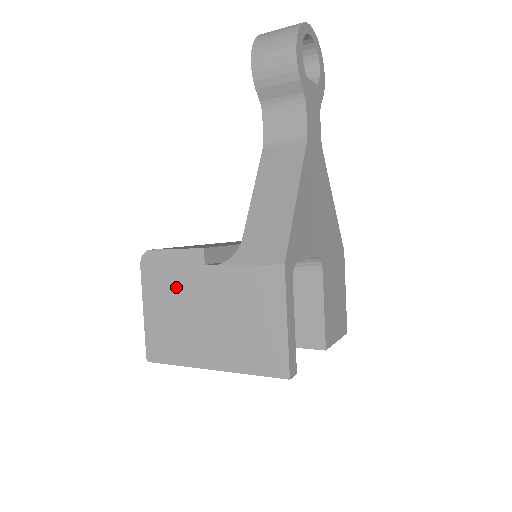
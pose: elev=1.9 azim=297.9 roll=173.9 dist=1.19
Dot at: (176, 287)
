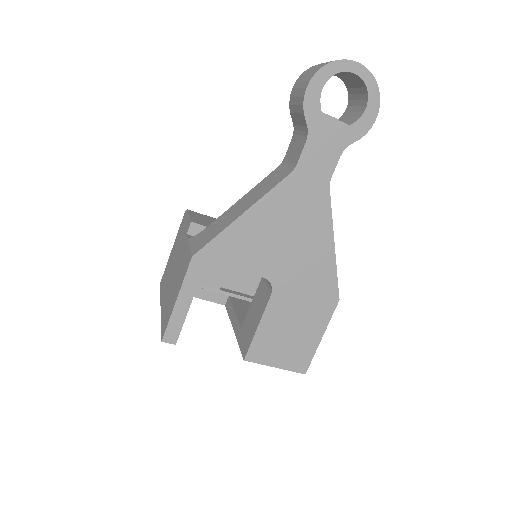
Dot at: (179, 242)
